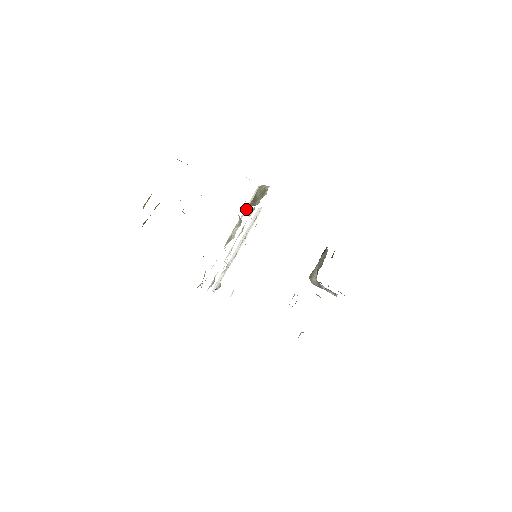
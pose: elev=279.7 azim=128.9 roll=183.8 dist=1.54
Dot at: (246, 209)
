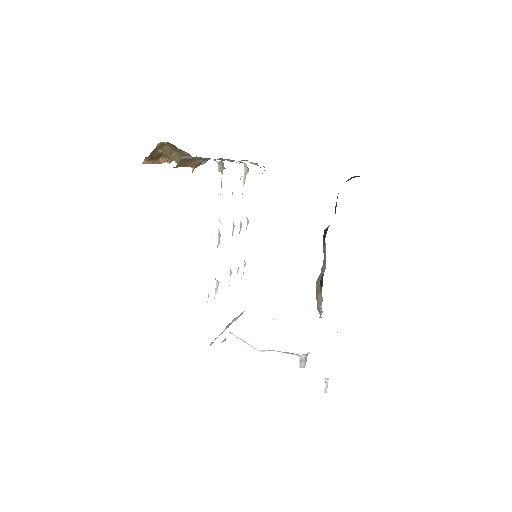
Dot at: occluded
